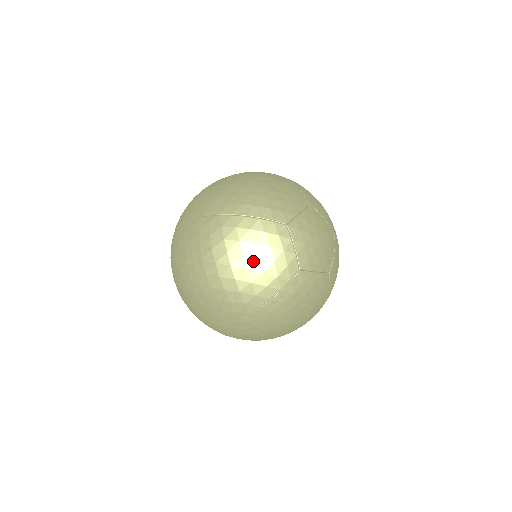
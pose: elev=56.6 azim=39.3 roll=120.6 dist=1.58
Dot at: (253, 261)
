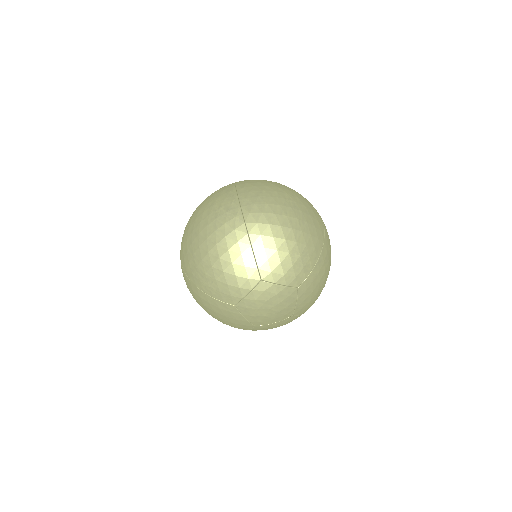
Dot at: (218, 318)
